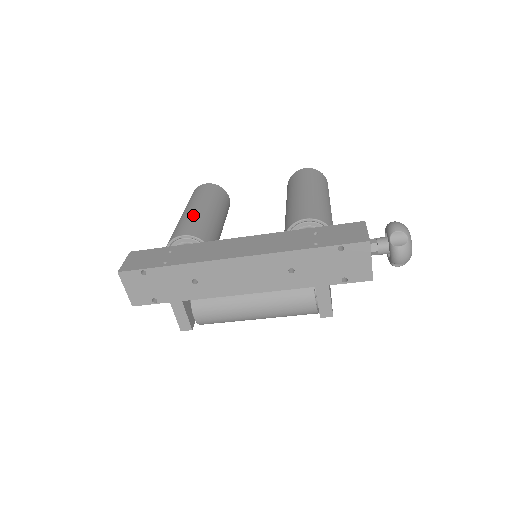
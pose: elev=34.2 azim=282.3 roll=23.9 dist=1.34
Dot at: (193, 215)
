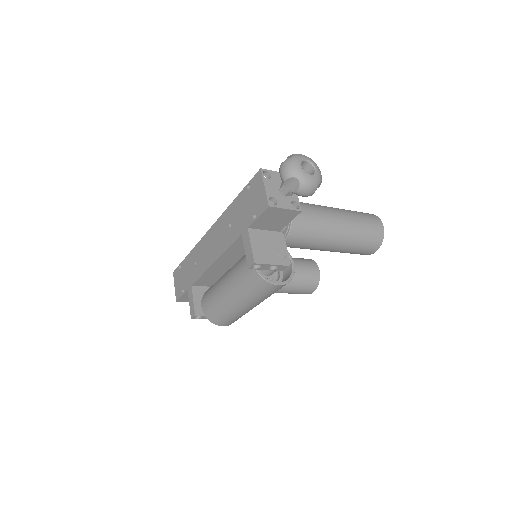
Dot at: occluded
